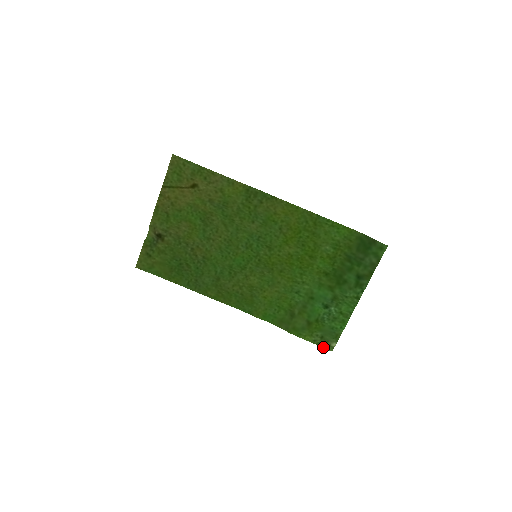
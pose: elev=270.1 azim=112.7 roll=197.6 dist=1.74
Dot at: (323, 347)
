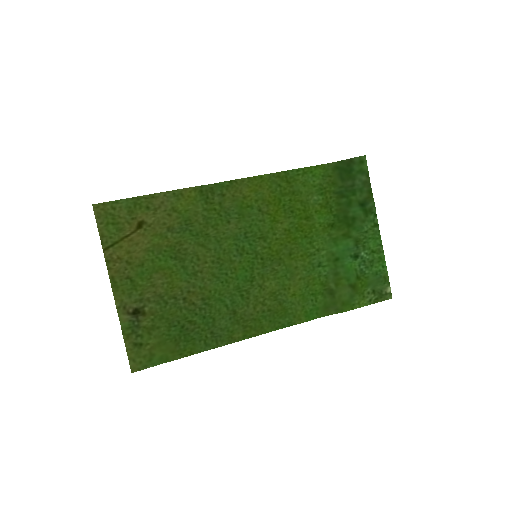
Dot at: occluded
